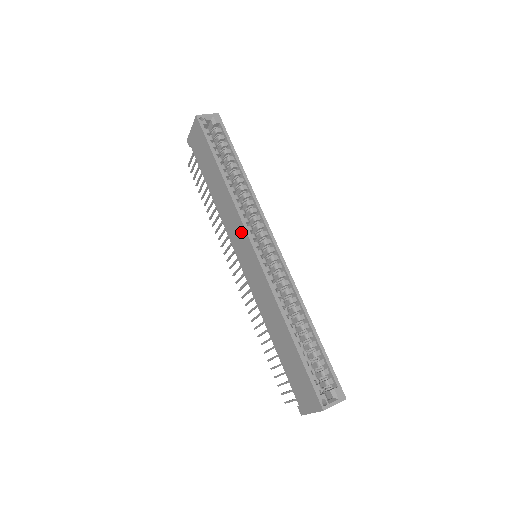
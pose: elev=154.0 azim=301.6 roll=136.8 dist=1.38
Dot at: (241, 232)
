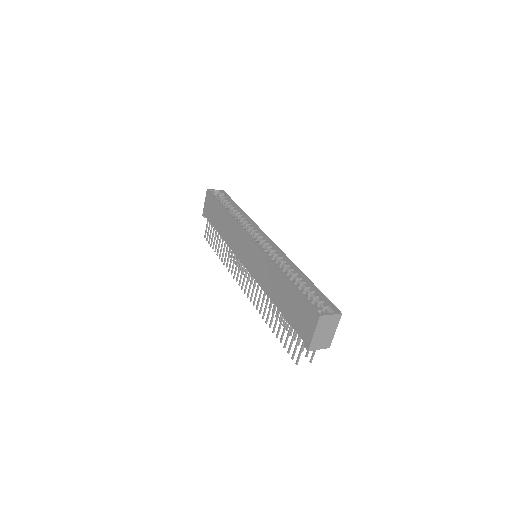
Dot at: (241, 236)
